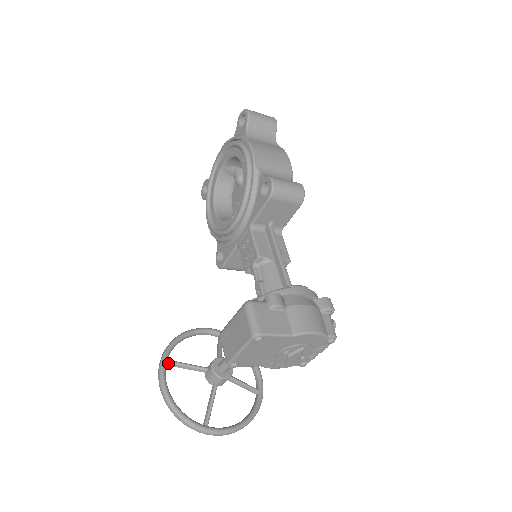
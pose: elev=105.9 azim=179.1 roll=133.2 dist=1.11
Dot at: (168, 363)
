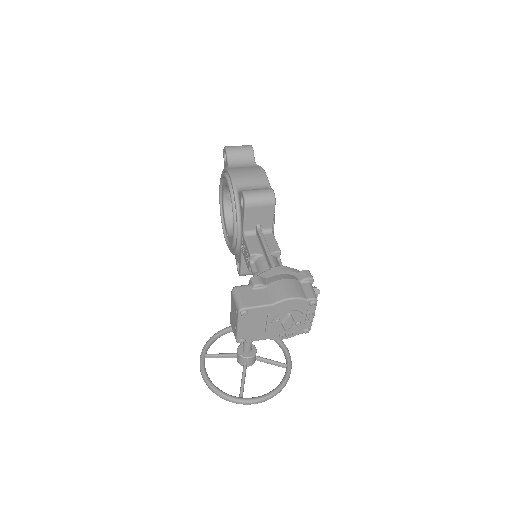
Dot at: (206, 356)
